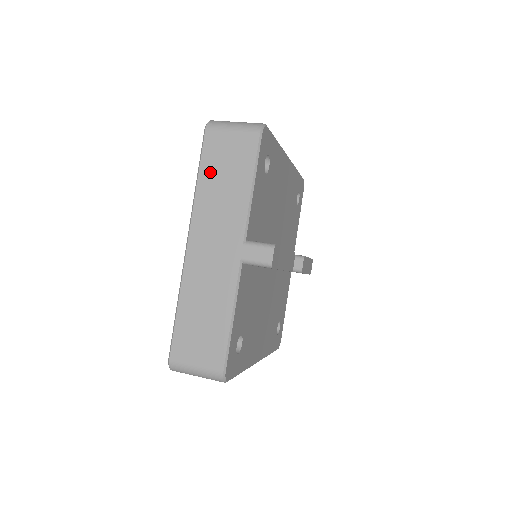
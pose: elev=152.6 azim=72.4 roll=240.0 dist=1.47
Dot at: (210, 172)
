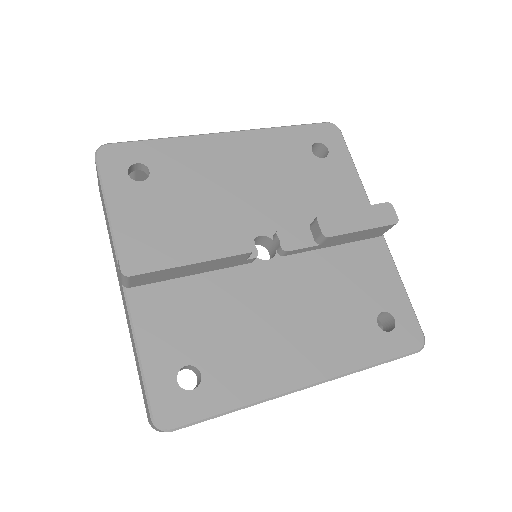
Dot at: (106, 221)
